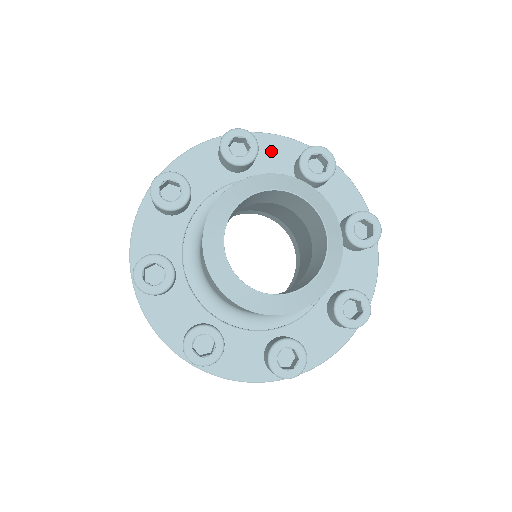
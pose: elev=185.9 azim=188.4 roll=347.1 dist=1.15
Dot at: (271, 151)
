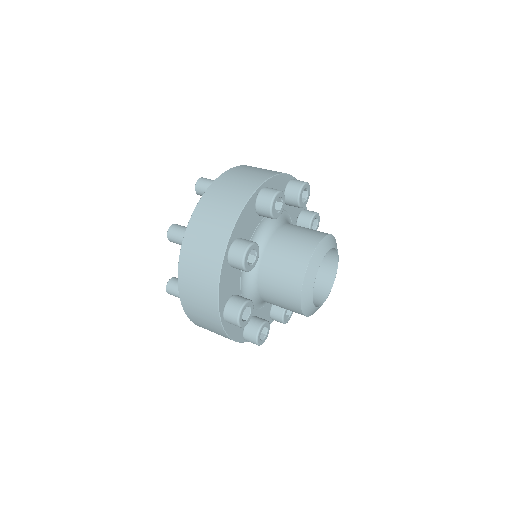
Dot at: occluded
